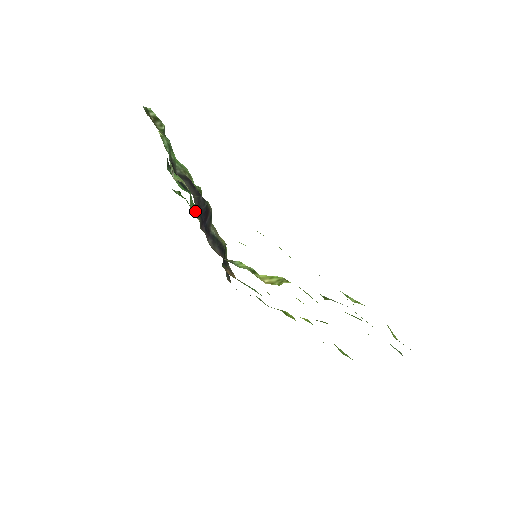
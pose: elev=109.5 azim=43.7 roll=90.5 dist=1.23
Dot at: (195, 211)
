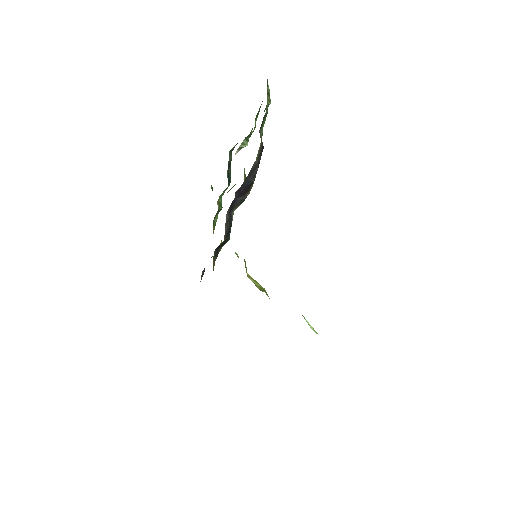
Dot at: (219, 203)
